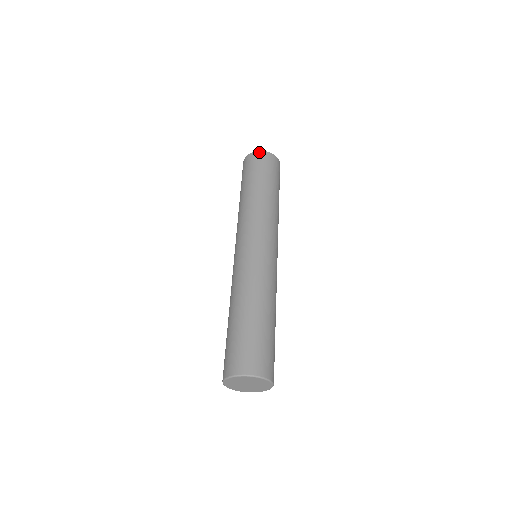
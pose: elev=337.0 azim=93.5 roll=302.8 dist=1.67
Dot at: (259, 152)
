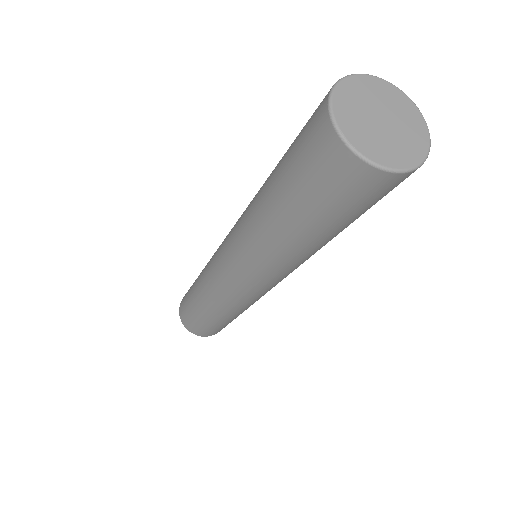
Dot at: occluded
